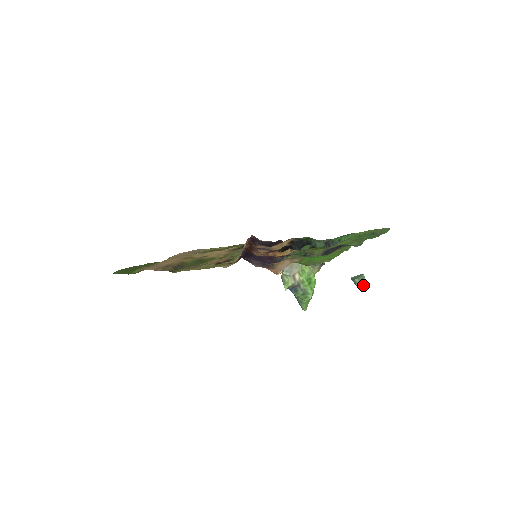
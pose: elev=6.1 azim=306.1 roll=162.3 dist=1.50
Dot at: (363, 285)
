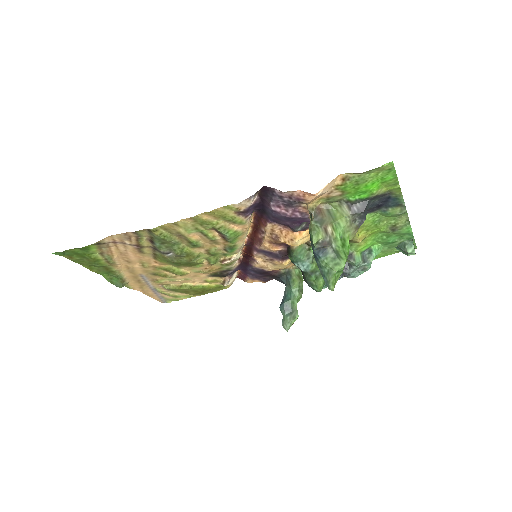
Dot at: (414, 250)
